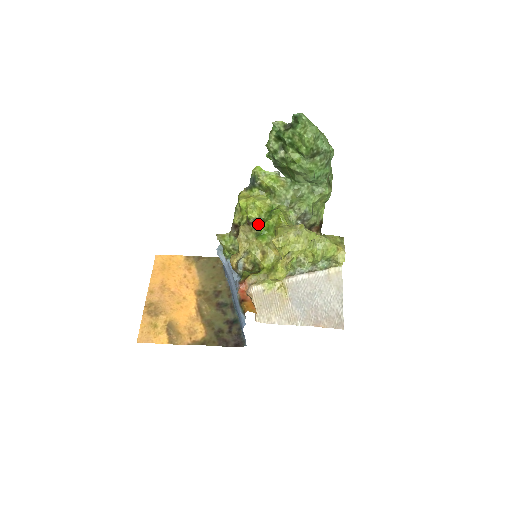
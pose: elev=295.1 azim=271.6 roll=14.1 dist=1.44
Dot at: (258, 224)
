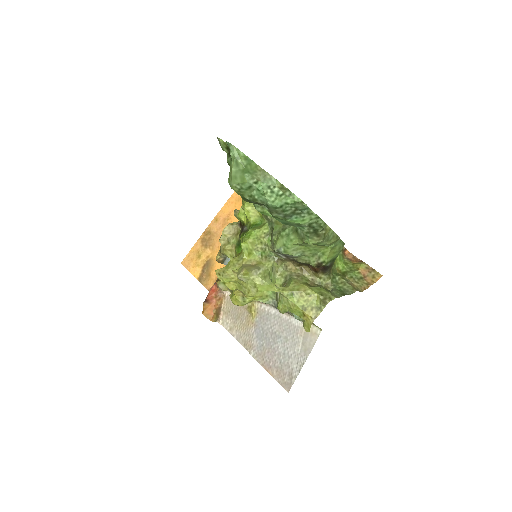
Dot at: (241, 232)
